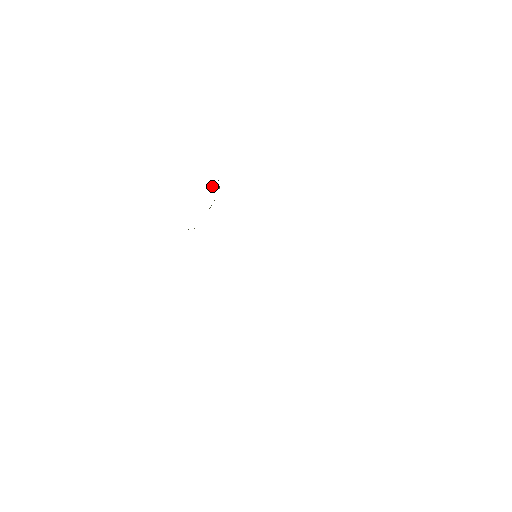
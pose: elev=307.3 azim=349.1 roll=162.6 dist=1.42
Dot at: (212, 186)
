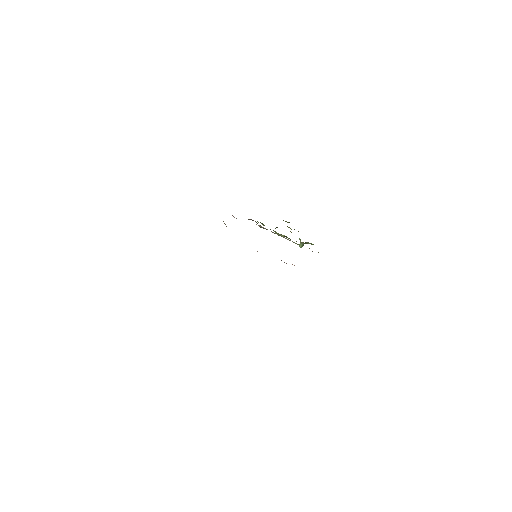
Dot at: (300, 239)
